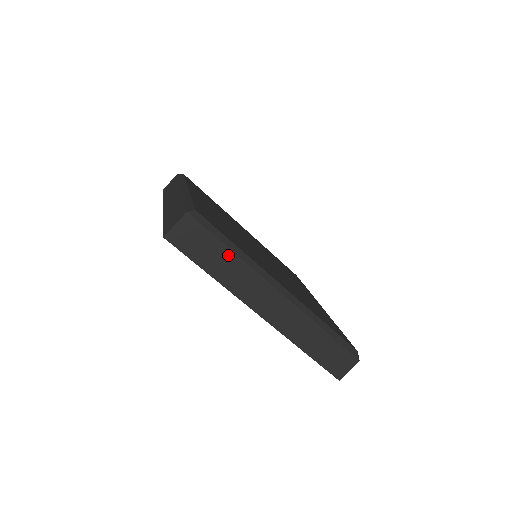
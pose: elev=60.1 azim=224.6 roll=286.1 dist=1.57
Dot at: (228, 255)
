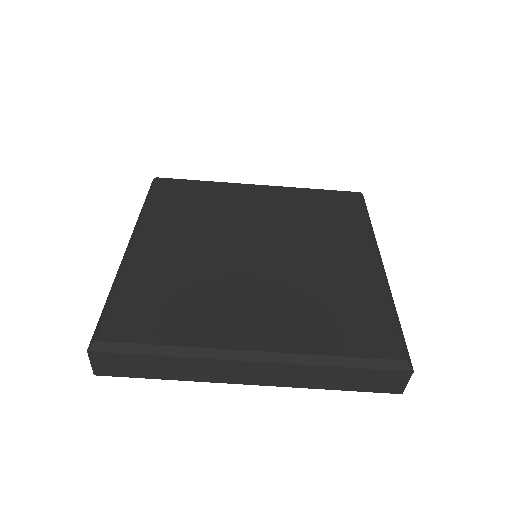
Dot at: (162, 360)
